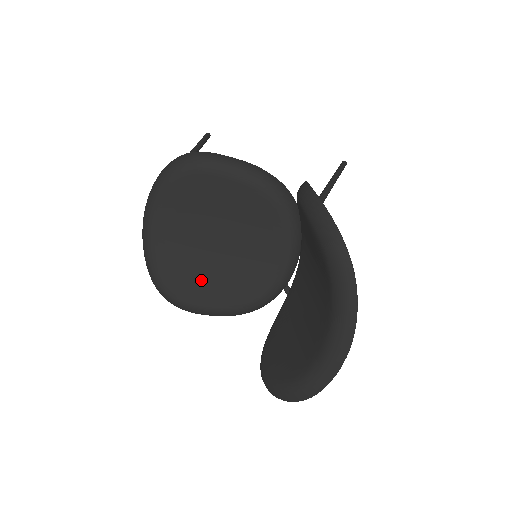
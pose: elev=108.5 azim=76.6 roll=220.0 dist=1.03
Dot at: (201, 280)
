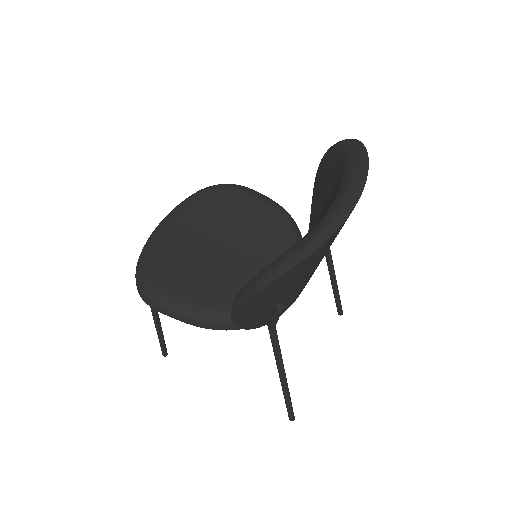
Dot at: (189, 275)
